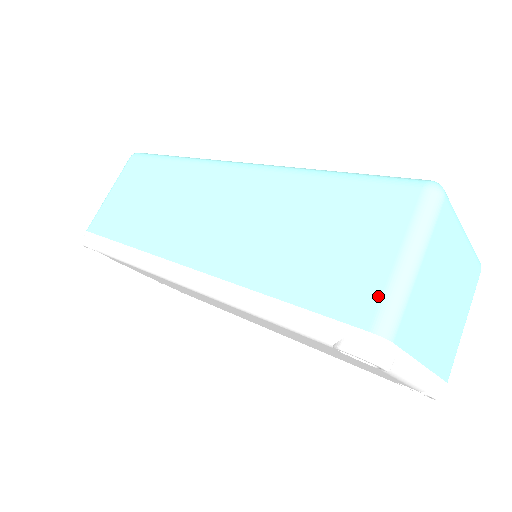
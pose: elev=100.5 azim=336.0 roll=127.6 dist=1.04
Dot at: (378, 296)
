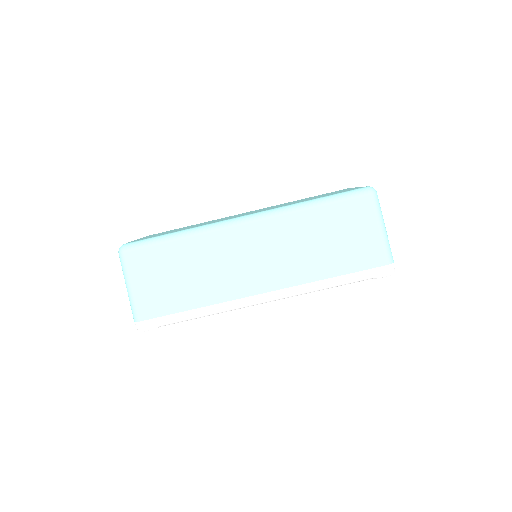
Dot at: (382, 250)
